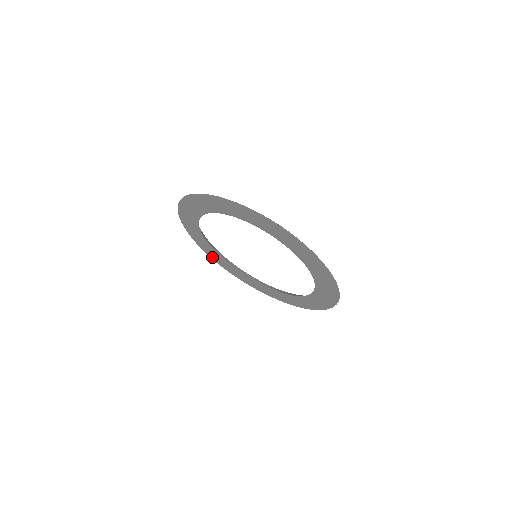
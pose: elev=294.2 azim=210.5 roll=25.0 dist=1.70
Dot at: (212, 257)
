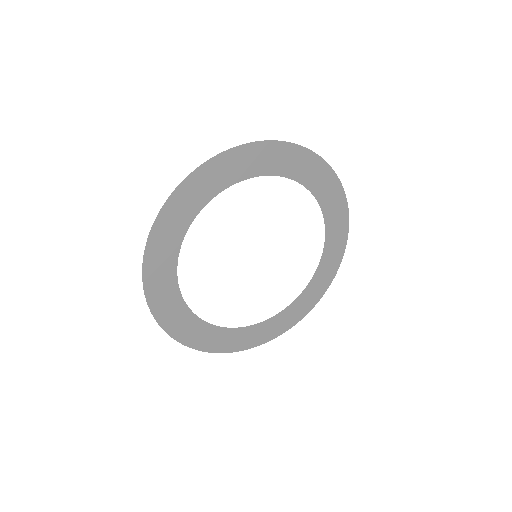
Dot at: (183, 339)
